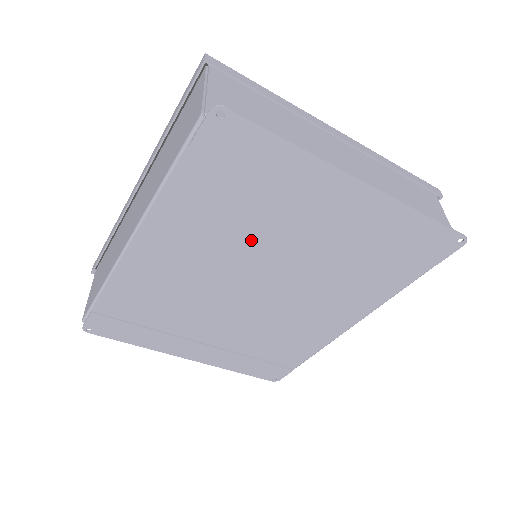
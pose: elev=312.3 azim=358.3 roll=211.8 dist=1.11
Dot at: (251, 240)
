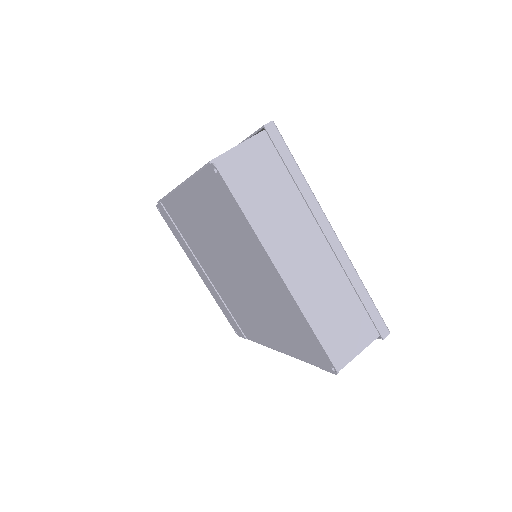
Dot at: (228, 245)
